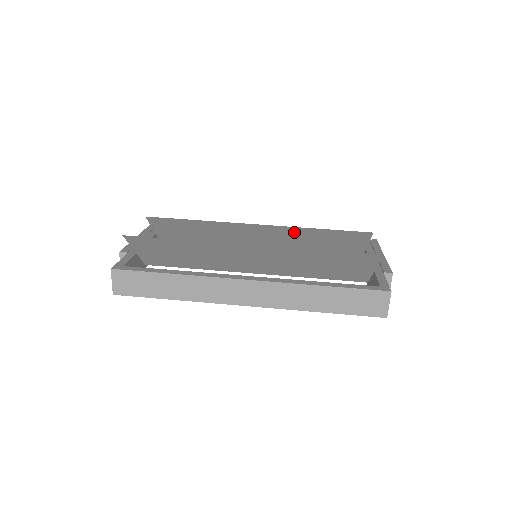
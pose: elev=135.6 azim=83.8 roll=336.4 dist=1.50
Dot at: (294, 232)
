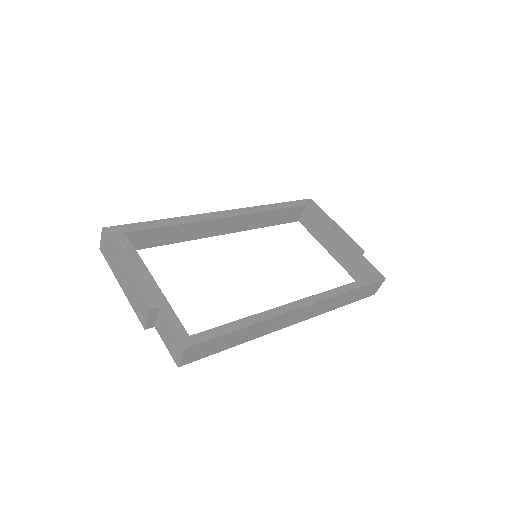
Dot at: occluded
